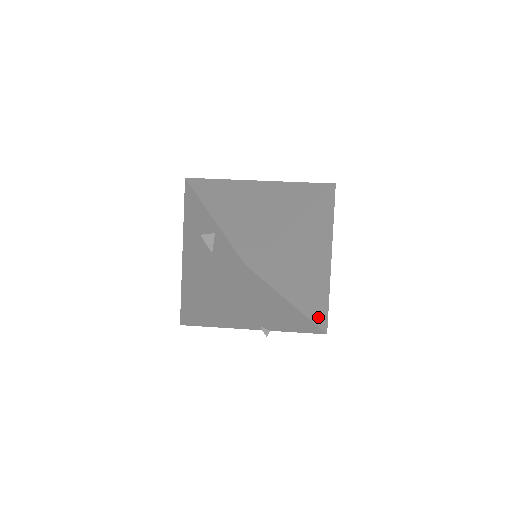
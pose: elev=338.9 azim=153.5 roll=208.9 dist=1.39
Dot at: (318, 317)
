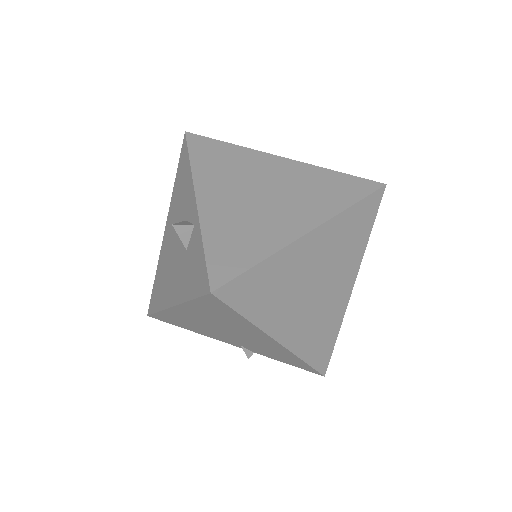
Dot at: (316, 357)
